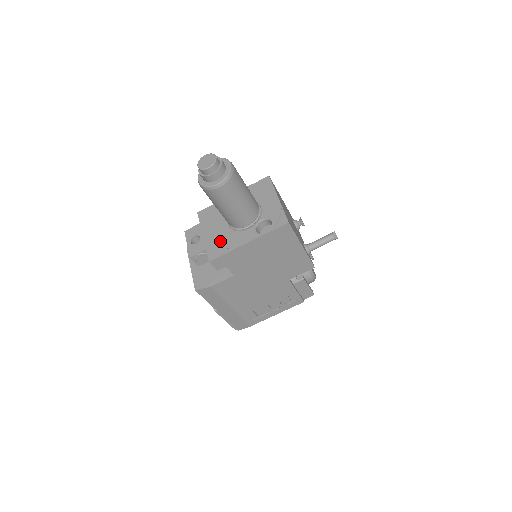
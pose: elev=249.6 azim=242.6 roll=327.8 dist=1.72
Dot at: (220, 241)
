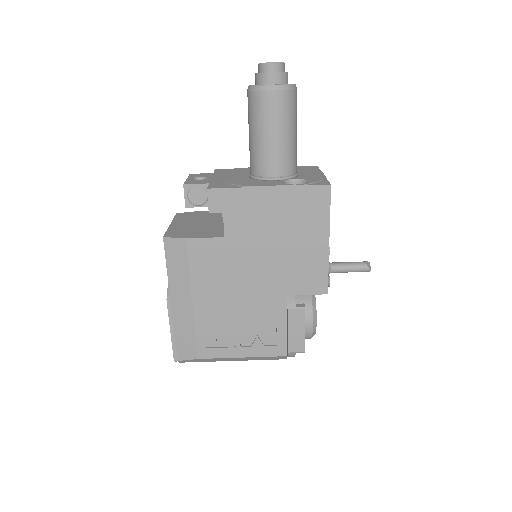
Dot at: (232, 181)
